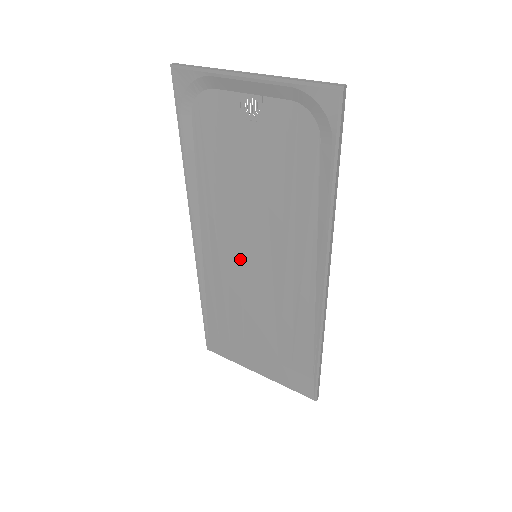
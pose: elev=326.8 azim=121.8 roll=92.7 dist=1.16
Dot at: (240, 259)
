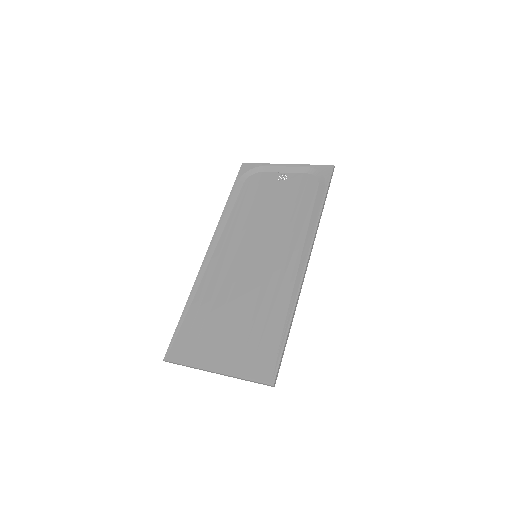
Dot at: (242, 260)
